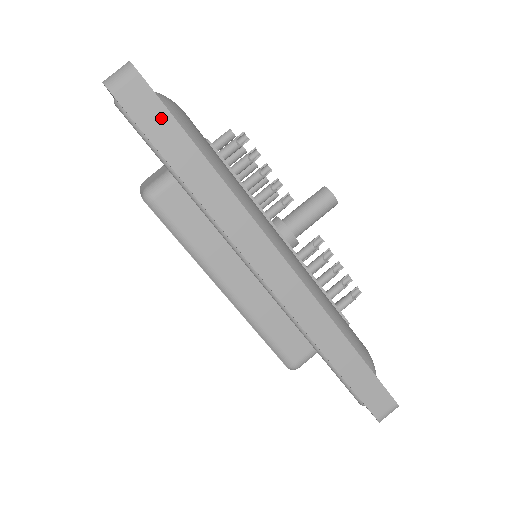
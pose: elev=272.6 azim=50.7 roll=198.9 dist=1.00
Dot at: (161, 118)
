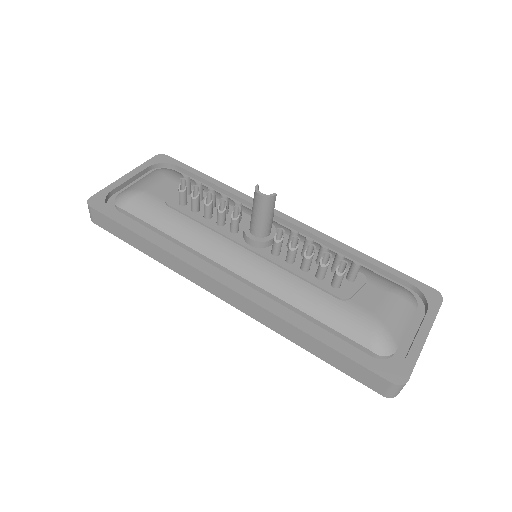
Dot at: (113, 225)
